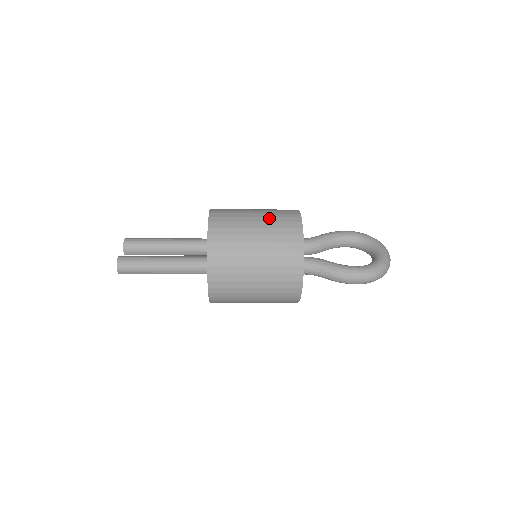
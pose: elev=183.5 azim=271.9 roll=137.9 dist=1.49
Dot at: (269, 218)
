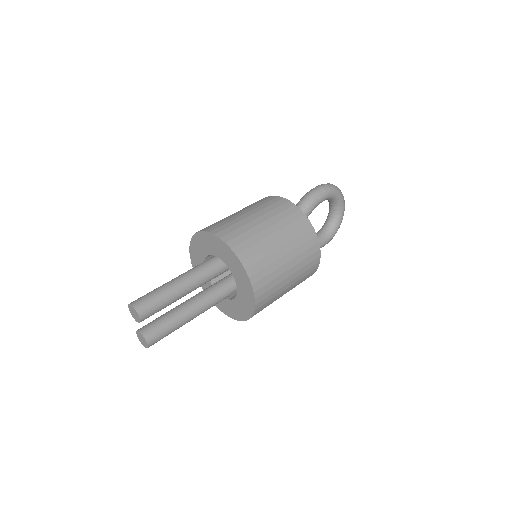
Dot at: (299, 271)
